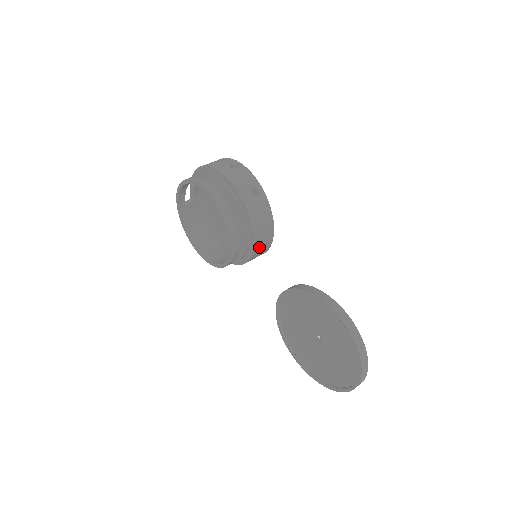
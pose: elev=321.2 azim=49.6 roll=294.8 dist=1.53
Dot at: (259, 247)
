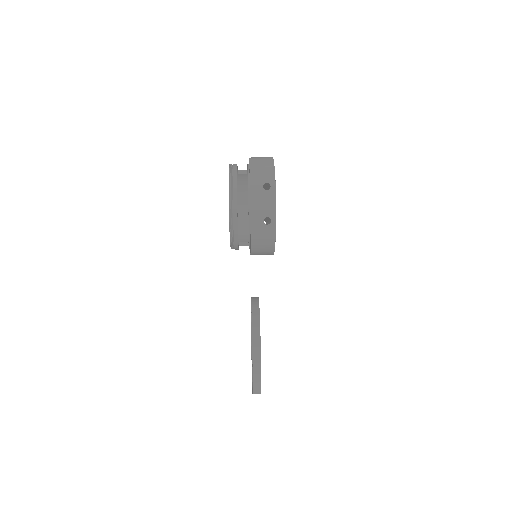
Dot at: (258, 254)
